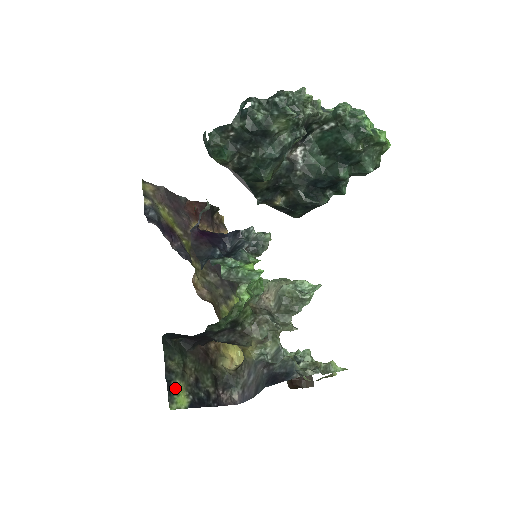
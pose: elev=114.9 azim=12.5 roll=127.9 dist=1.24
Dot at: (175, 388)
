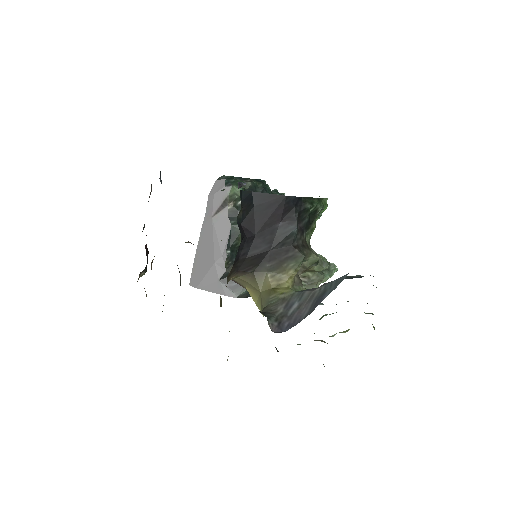
Dot at: occluded
